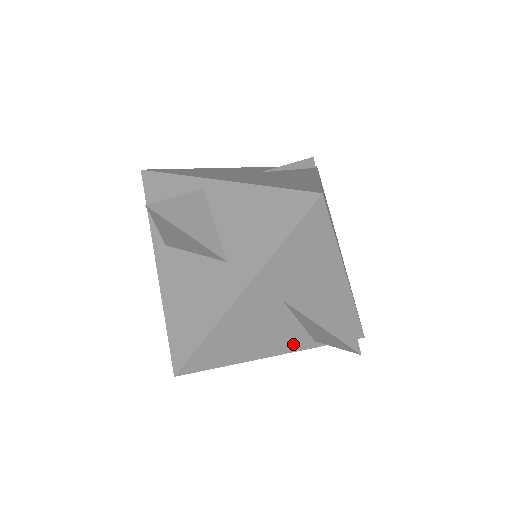
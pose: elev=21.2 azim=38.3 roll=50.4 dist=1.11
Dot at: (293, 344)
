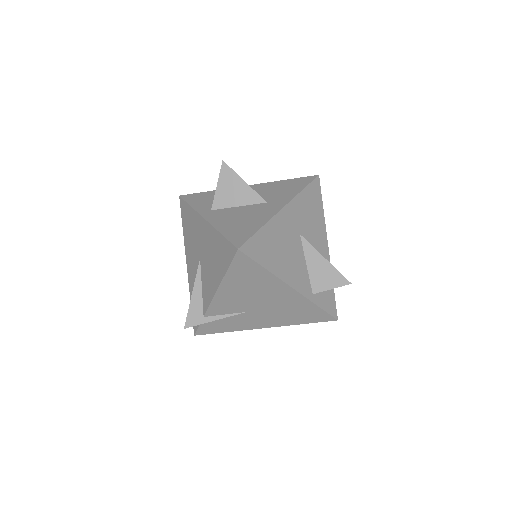
Dot at: (302, 285)
